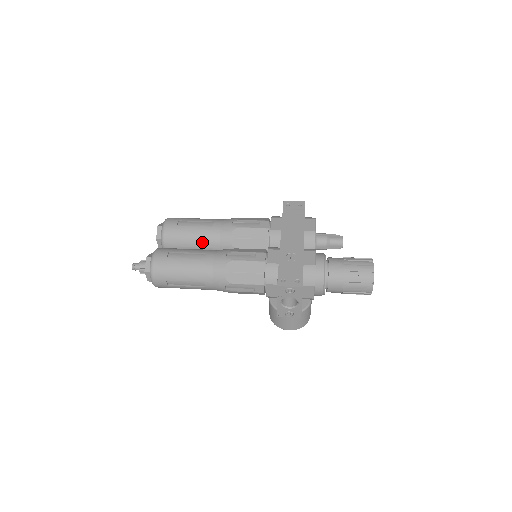
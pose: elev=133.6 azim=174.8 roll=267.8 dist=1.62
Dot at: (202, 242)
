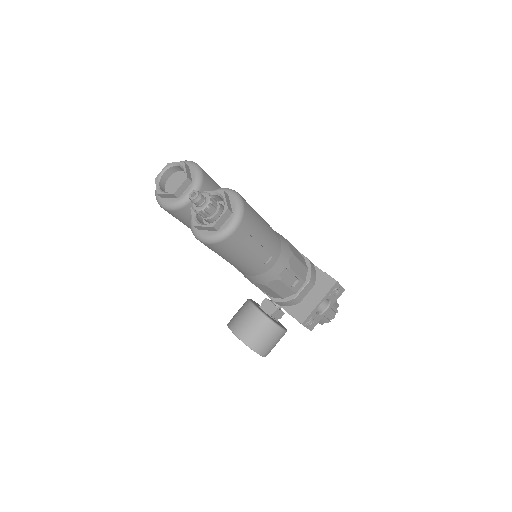
Dot at: occluded
